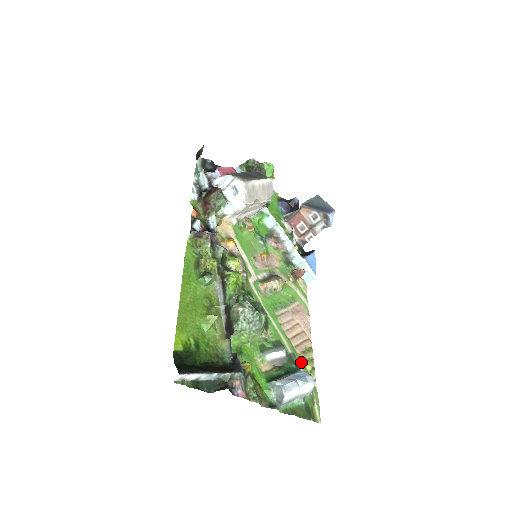
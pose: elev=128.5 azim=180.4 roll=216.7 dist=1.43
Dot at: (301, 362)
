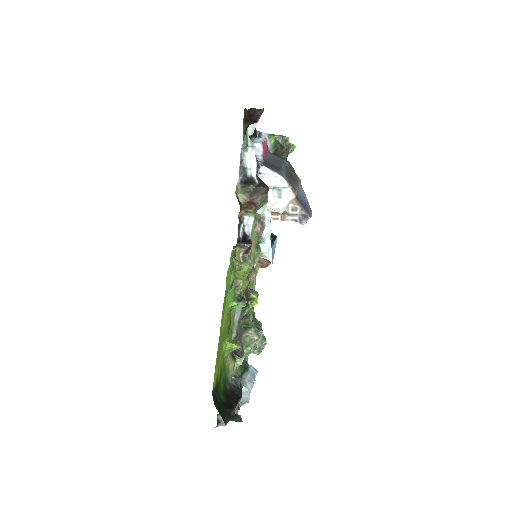
Dot at: occluded
